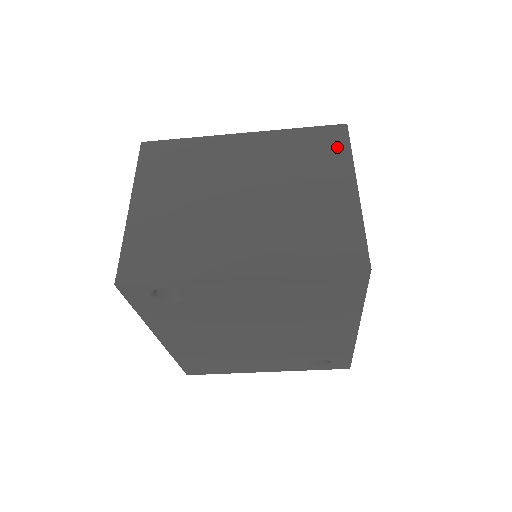
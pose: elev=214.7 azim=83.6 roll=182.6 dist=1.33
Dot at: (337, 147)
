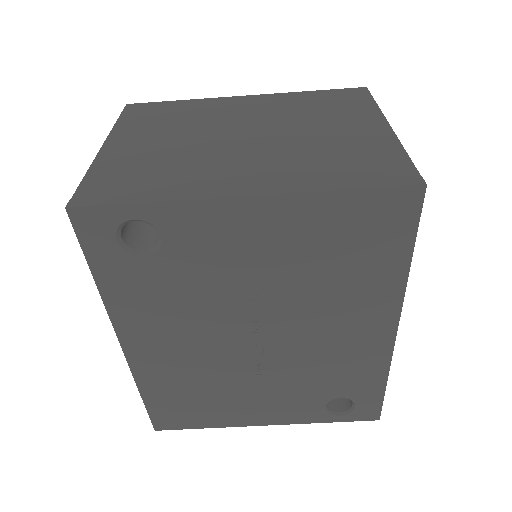
Dot at: (358, 101)
